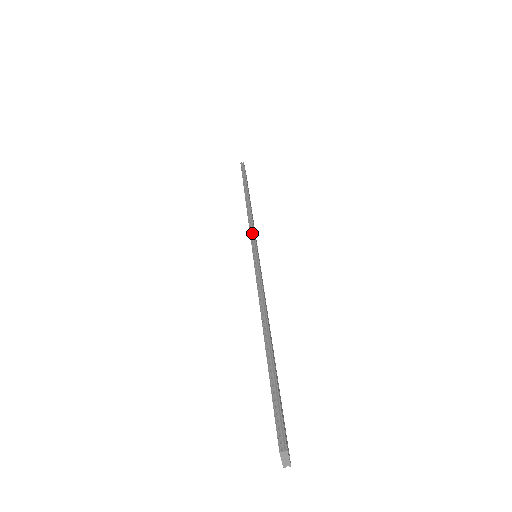
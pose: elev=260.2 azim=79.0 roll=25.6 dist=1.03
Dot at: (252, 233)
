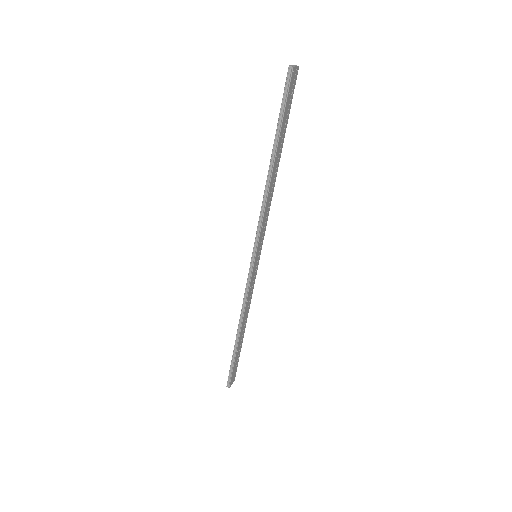
Dot at: (254, 274)
